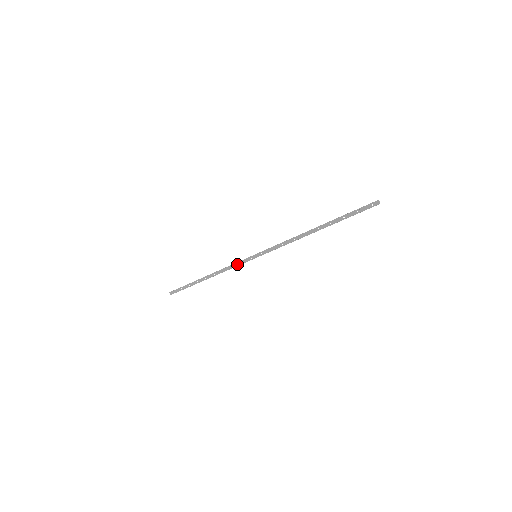
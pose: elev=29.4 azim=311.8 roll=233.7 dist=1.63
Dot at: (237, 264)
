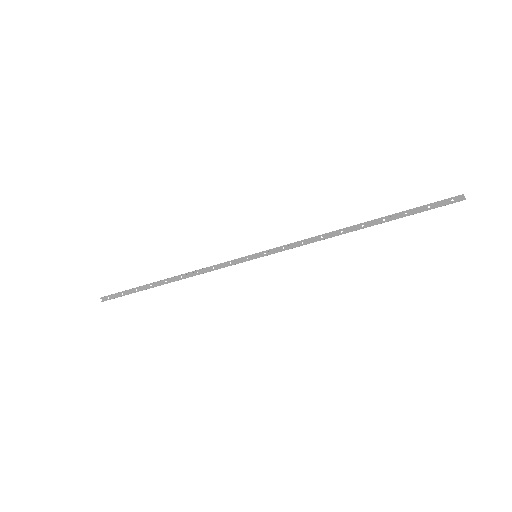
Dot at: (222, 265)
